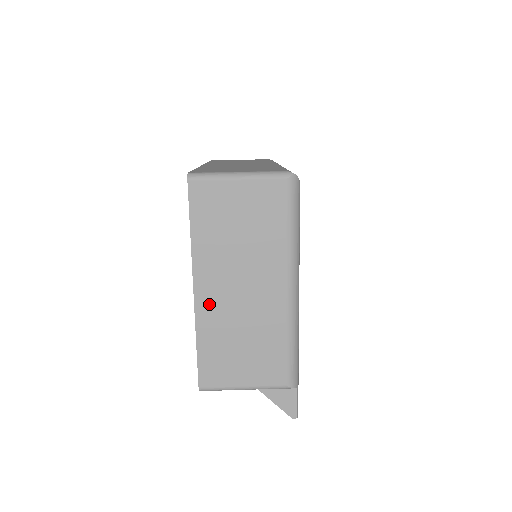
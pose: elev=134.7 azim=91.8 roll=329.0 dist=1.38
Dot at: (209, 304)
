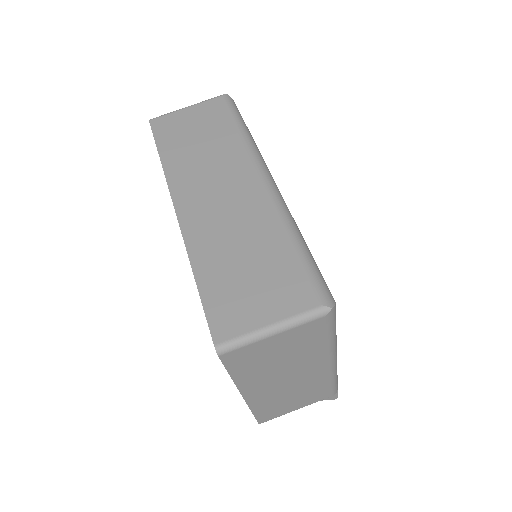
Dot at: (259, 396)
